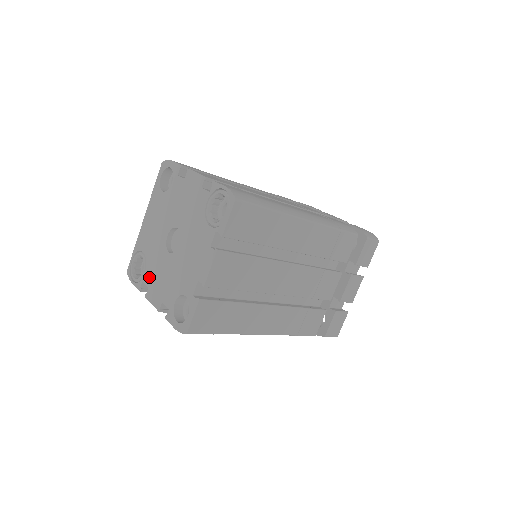
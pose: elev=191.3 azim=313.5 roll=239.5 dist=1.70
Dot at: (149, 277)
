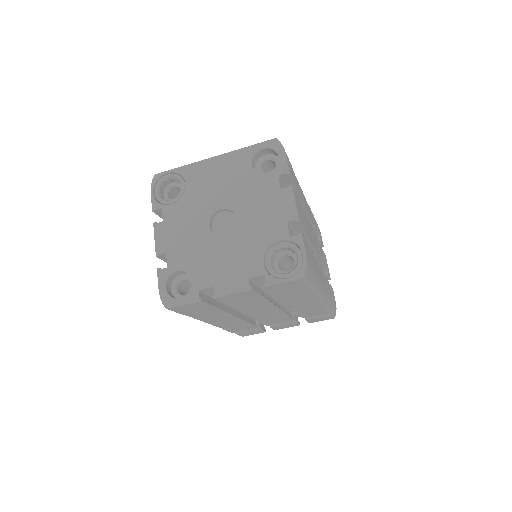
Dot at: (172, 215)
